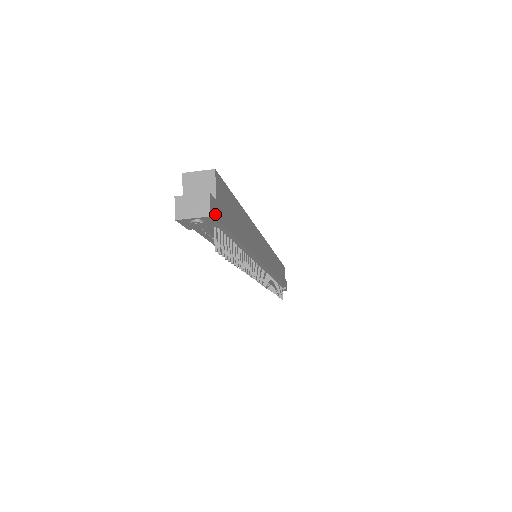
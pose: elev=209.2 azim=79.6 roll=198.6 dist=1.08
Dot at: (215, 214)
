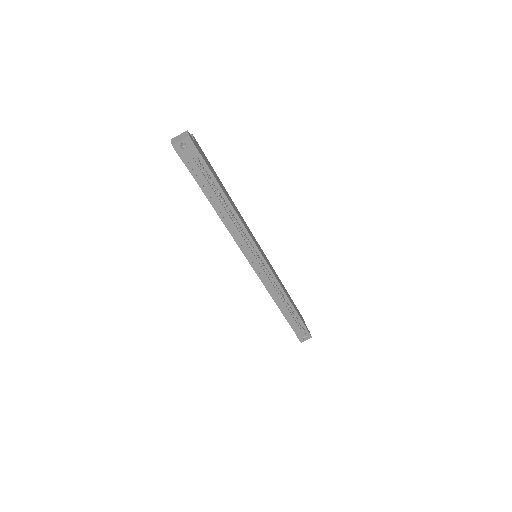
Dot at: (194, 142)
